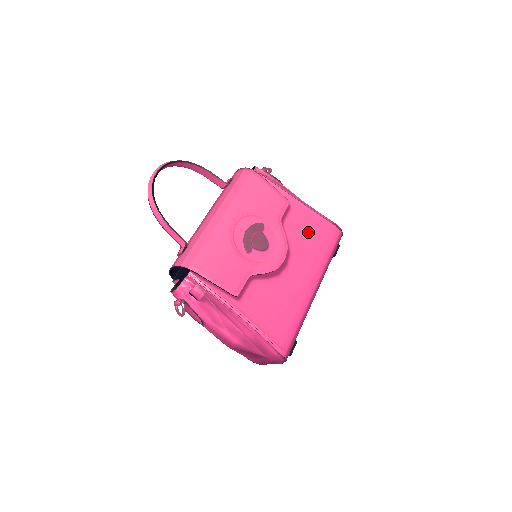
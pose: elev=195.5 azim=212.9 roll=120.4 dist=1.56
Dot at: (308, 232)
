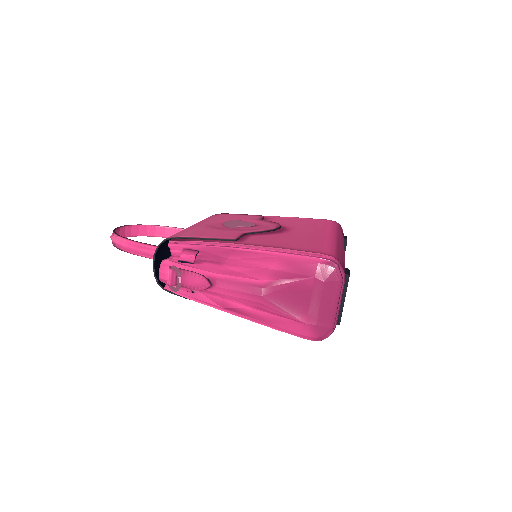
Dot at: (297, 222)
